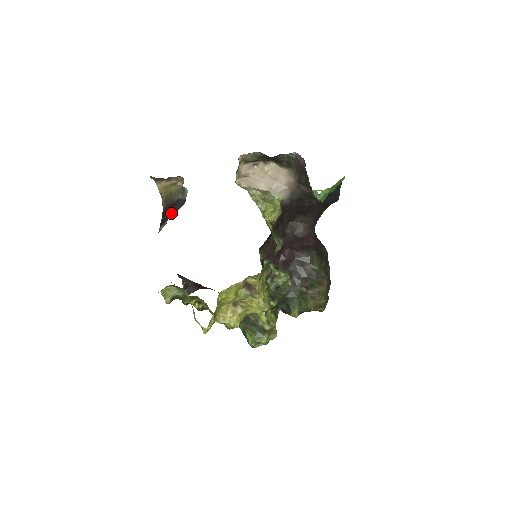
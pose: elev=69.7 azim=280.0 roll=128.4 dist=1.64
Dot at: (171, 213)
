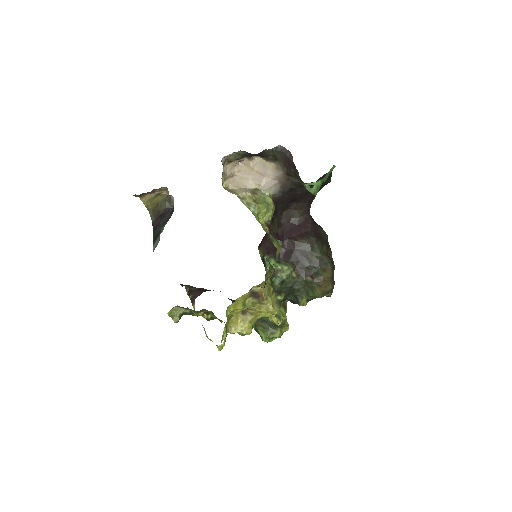
Dot at: (161, 226)
